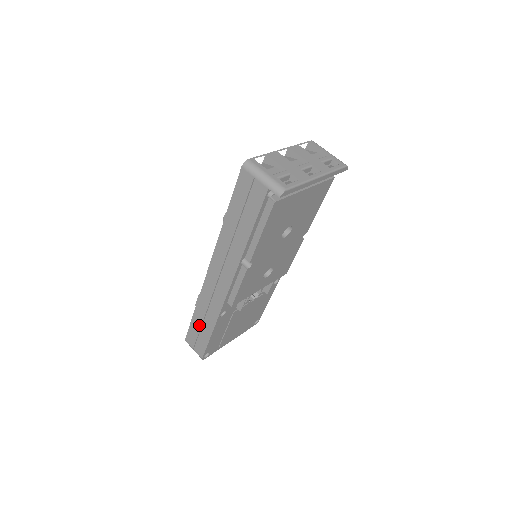
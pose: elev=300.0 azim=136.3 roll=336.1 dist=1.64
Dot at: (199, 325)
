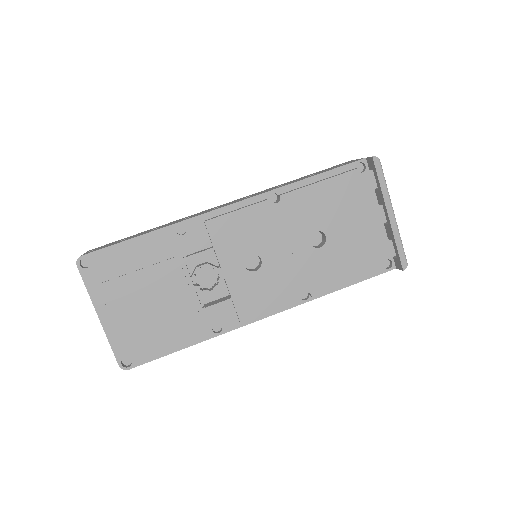
Dot at: (136, 235)
